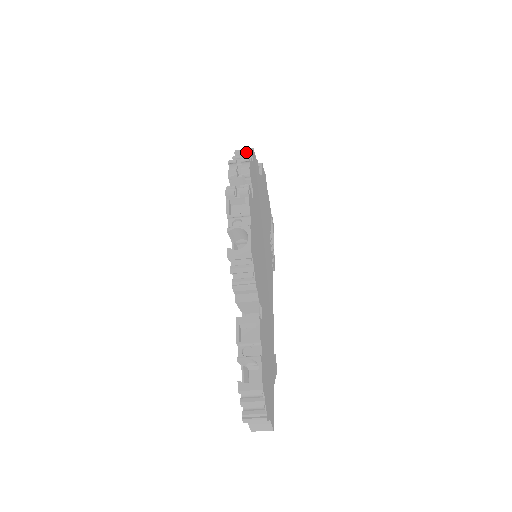
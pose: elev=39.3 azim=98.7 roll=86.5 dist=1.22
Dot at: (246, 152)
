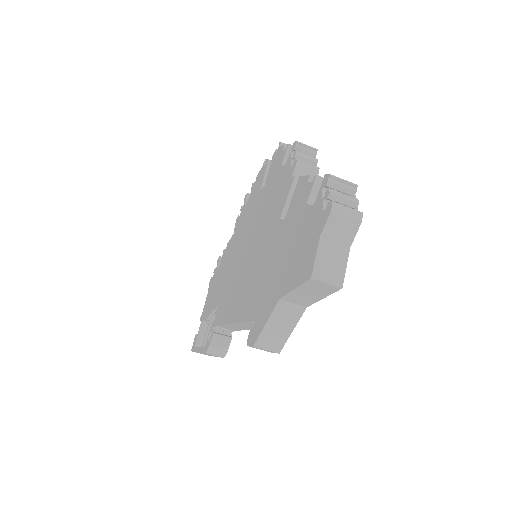
Dot at: occluded
